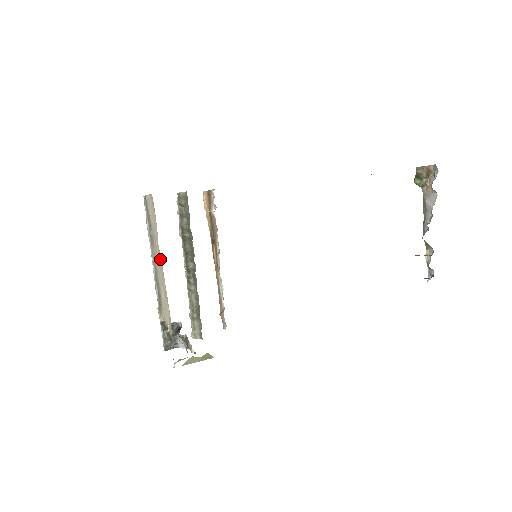
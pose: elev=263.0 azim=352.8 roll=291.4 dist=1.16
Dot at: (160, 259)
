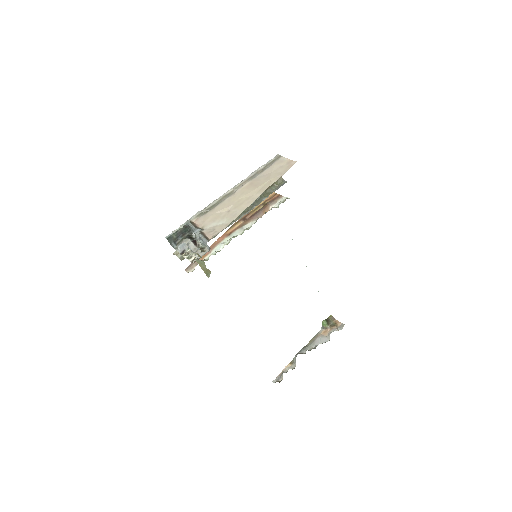
Dot at: (258, 193)
